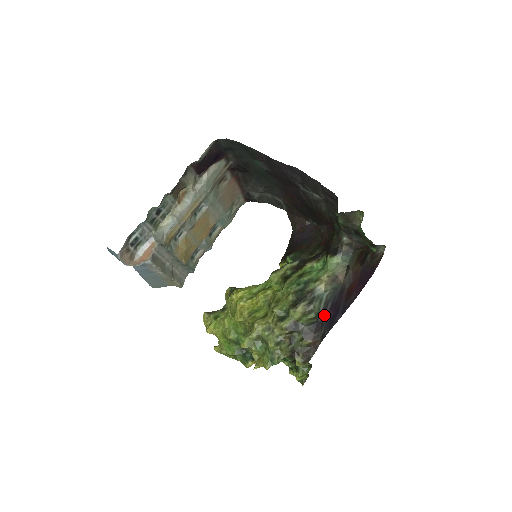
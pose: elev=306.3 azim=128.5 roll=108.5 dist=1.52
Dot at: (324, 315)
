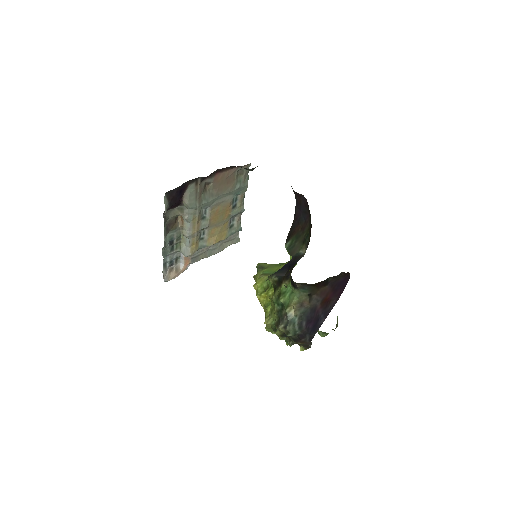
Dot at: (302, 331)
